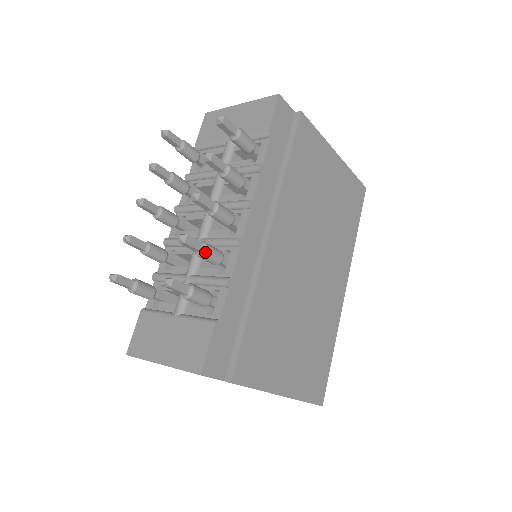
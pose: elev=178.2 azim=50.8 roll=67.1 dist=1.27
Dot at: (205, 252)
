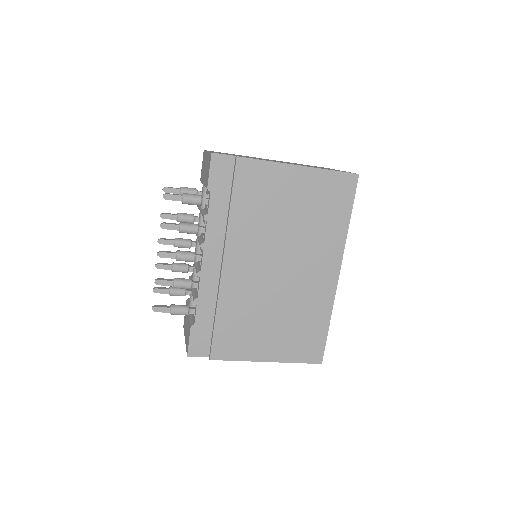
Dot at: (174, 286)
